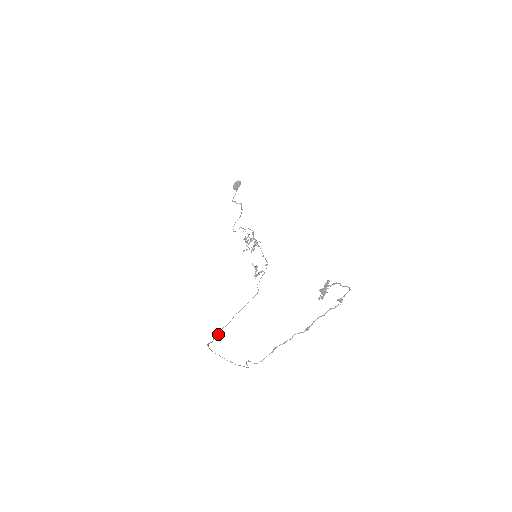
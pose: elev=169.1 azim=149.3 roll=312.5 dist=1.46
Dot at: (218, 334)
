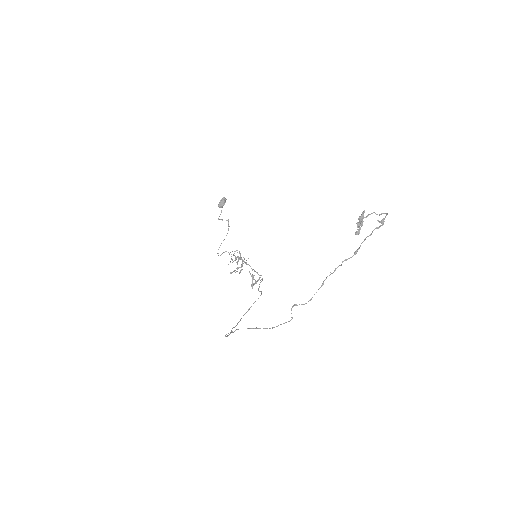
Dot at: (230, 332)
